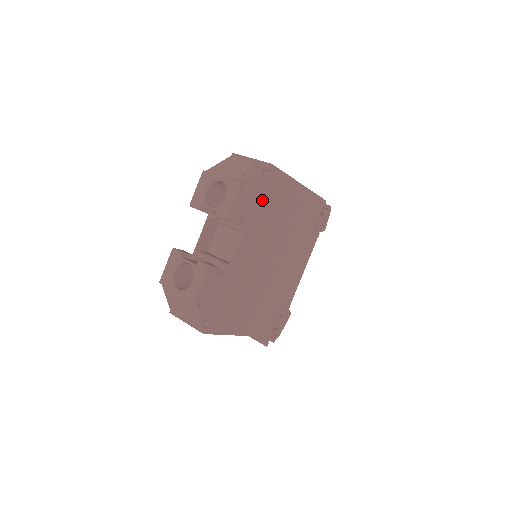
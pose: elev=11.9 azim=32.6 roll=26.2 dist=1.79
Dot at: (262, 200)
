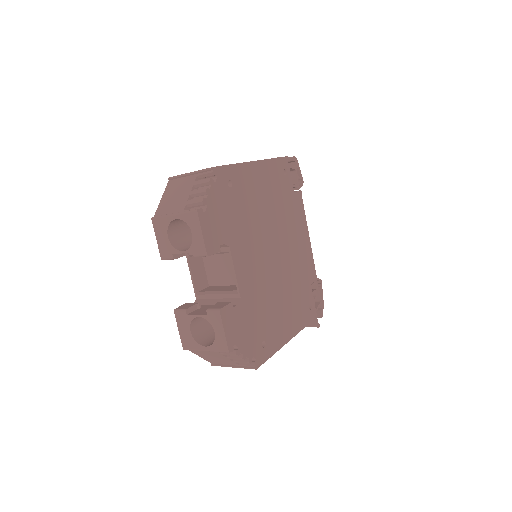
Dot at: (228, 208)
